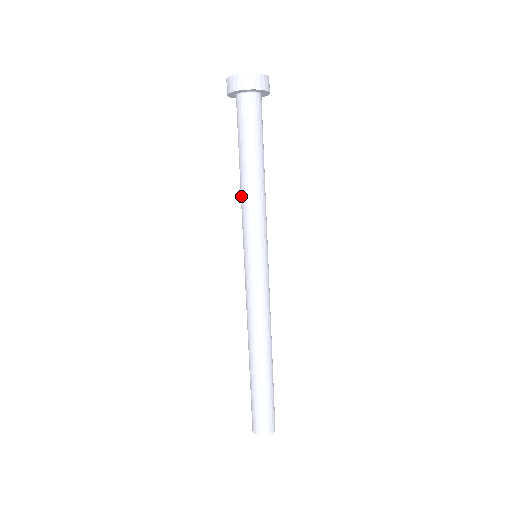
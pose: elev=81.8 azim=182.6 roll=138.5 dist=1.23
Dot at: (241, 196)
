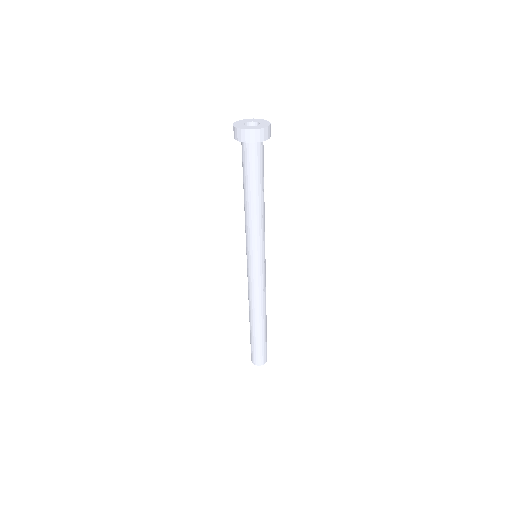
Dot at: occluded
